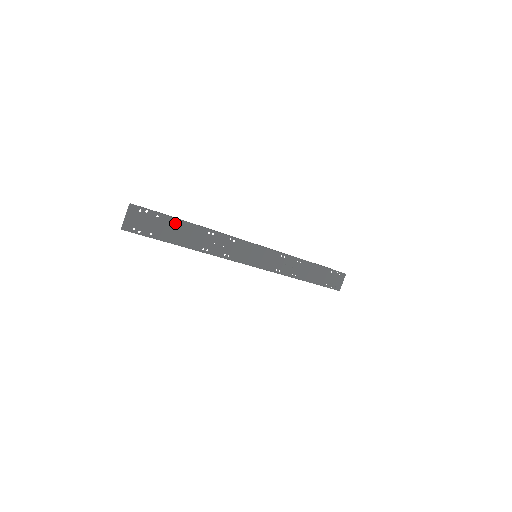
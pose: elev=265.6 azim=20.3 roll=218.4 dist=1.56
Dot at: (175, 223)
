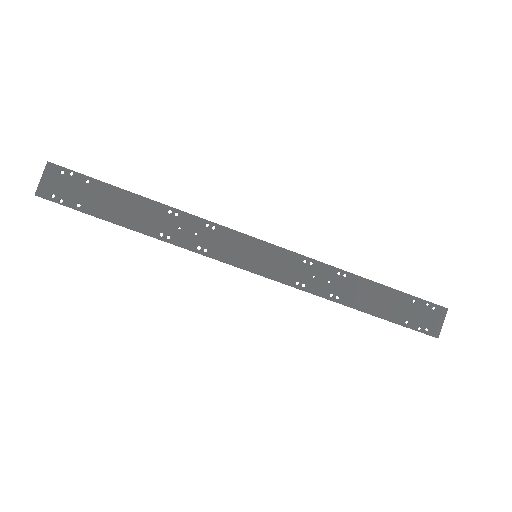
Dot at: (115, 193)
